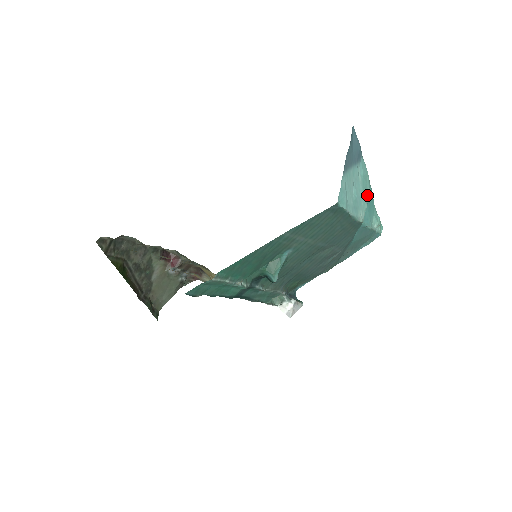
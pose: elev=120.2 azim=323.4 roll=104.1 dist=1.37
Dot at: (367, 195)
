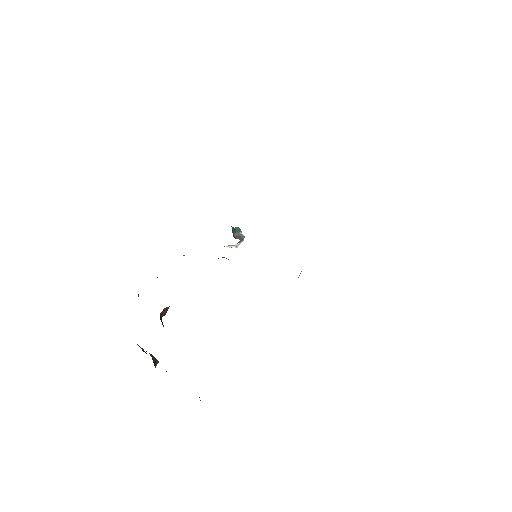
Dot at: occluded
